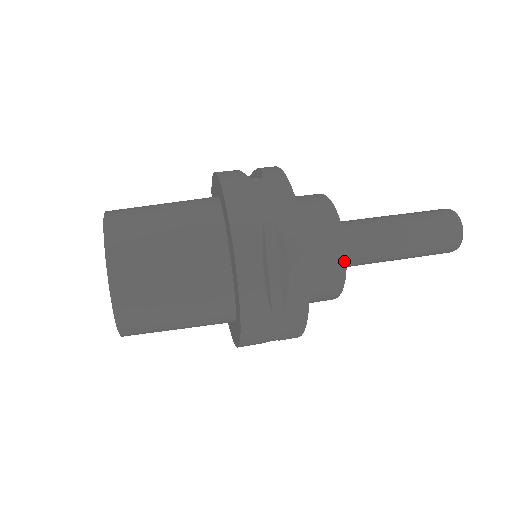
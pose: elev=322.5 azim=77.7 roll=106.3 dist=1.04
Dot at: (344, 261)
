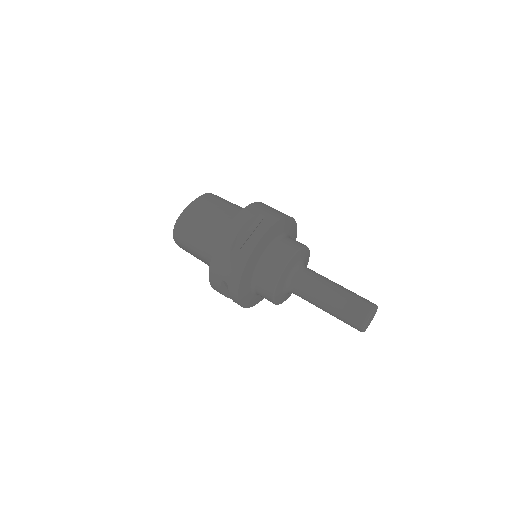
Dot at: (285, 264)
